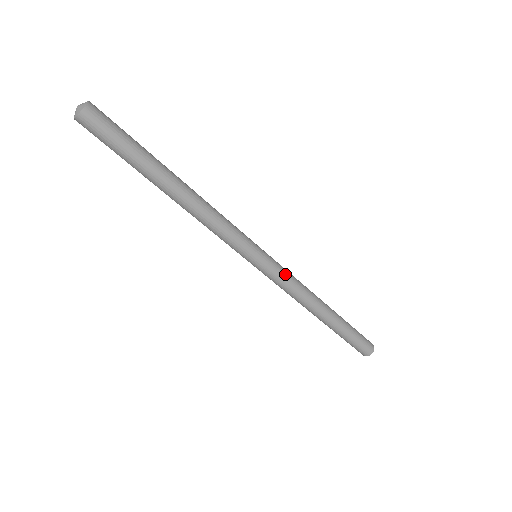
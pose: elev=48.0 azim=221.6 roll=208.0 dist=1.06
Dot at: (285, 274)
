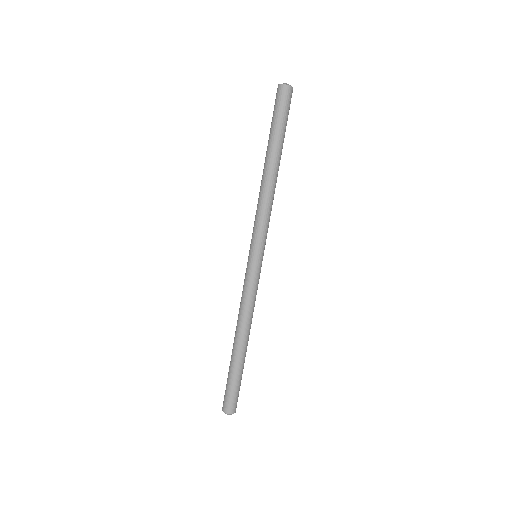
Dot at: occluded
